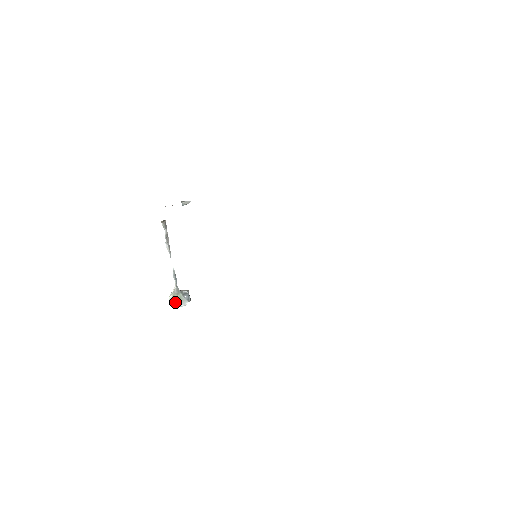
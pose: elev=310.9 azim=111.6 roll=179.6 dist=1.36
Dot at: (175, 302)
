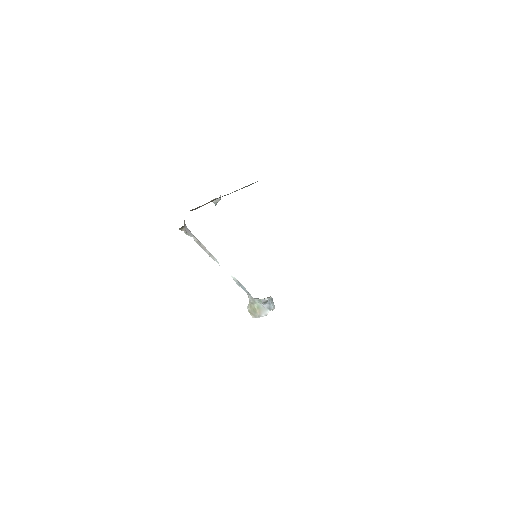
Dot at: (254, 312)
